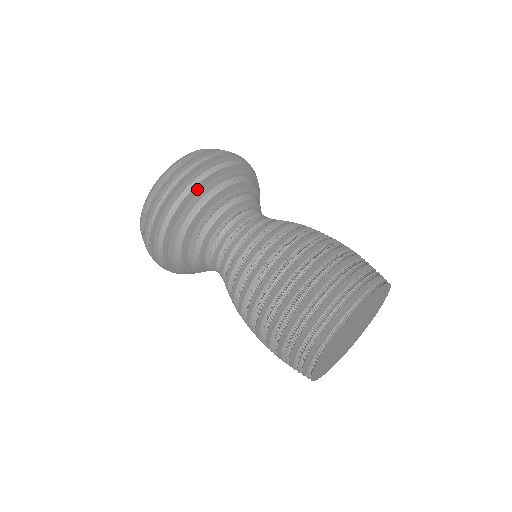
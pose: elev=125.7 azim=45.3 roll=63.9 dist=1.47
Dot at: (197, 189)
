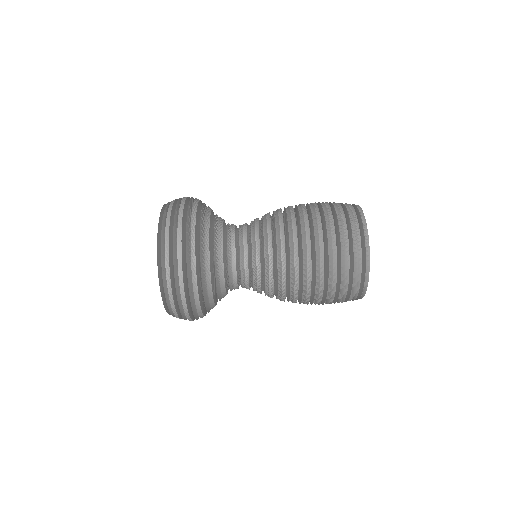
Dot at: (197, 217)
